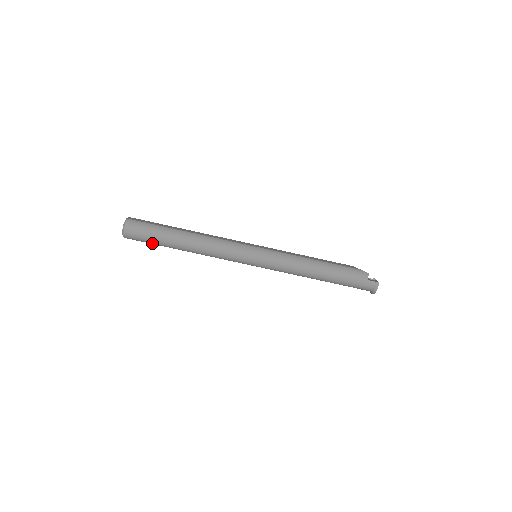
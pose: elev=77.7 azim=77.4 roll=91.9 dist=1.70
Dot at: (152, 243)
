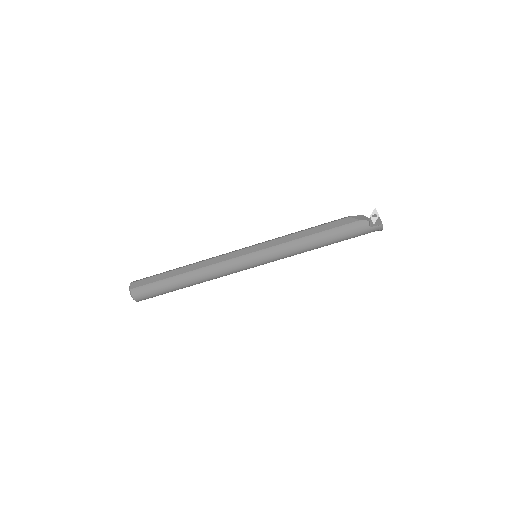
Dot at: occluded
